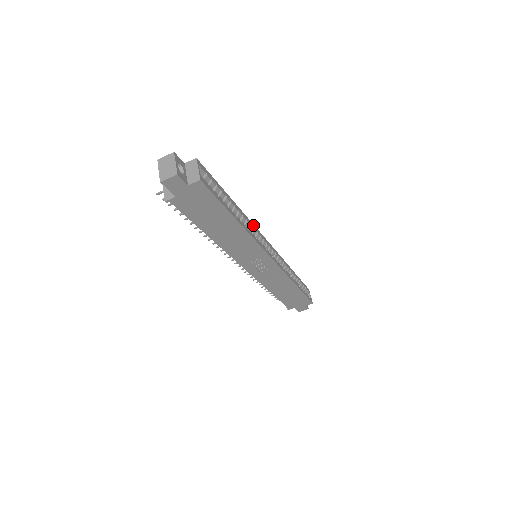
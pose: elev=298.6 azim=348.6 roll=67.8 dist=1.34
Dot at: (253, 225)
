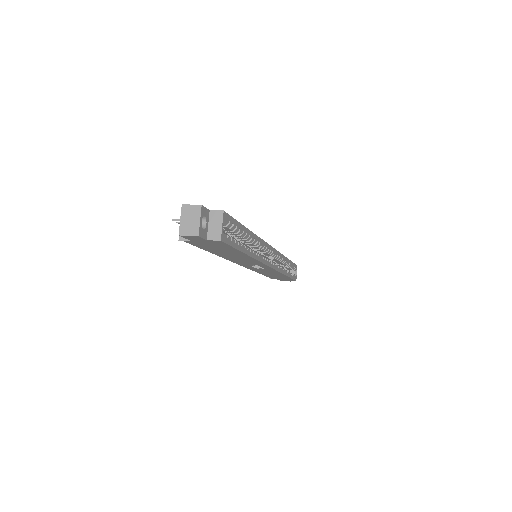
Dot at: (262, 241)
